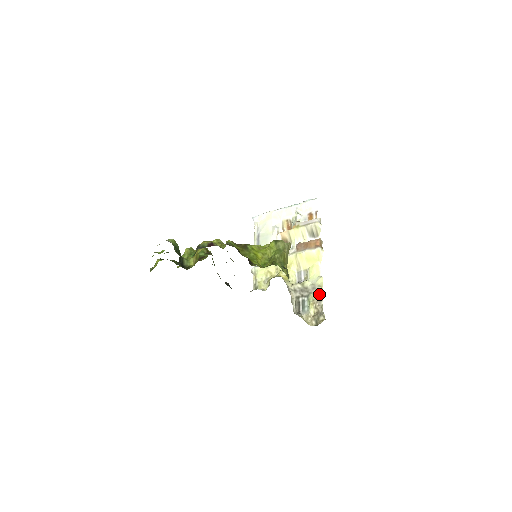
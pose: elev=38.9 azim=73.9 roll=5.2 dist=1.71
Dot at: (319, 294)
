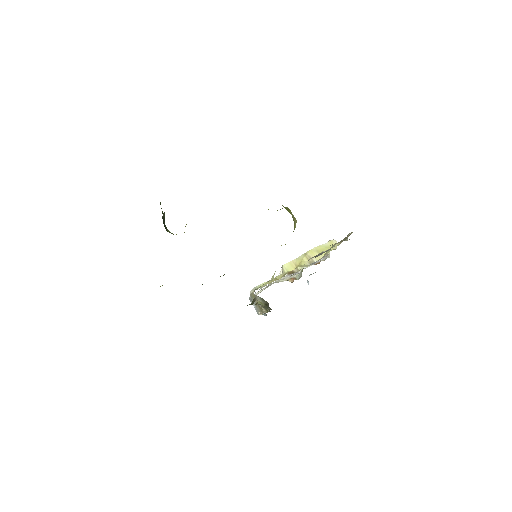
Dot at: occluded
